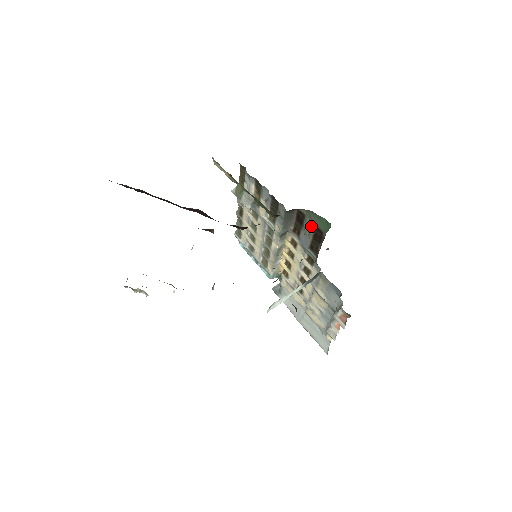
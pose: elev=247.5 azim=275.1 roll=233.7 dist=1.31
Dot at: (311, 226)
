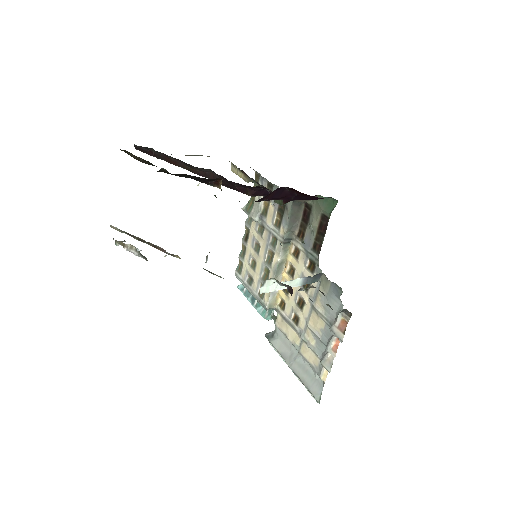
Dot at: (317, 216)
